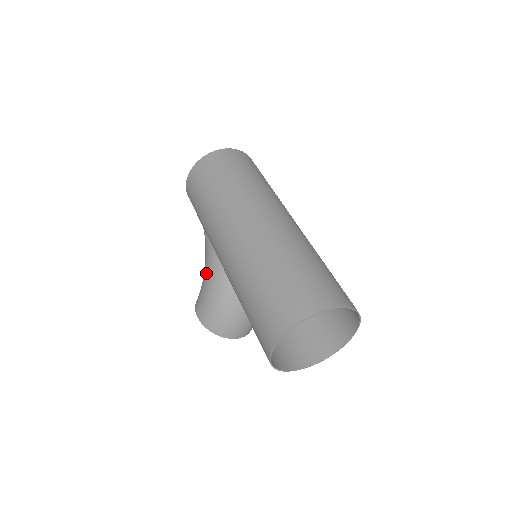
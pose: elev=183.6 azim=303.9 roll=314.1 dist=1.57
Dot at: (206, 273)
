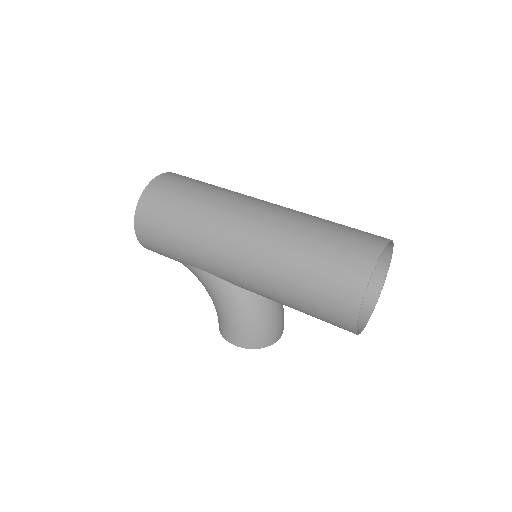
Dot at: (220, 302)
